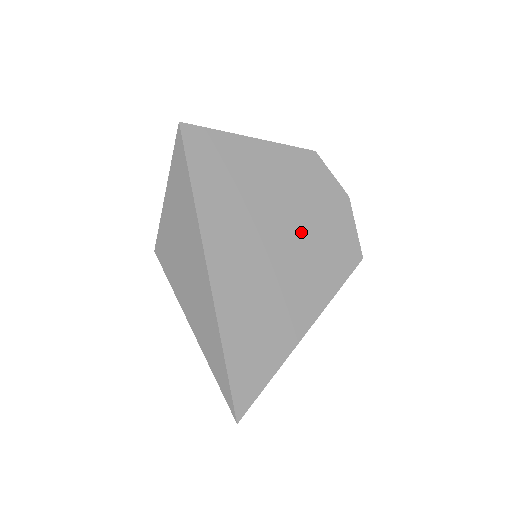
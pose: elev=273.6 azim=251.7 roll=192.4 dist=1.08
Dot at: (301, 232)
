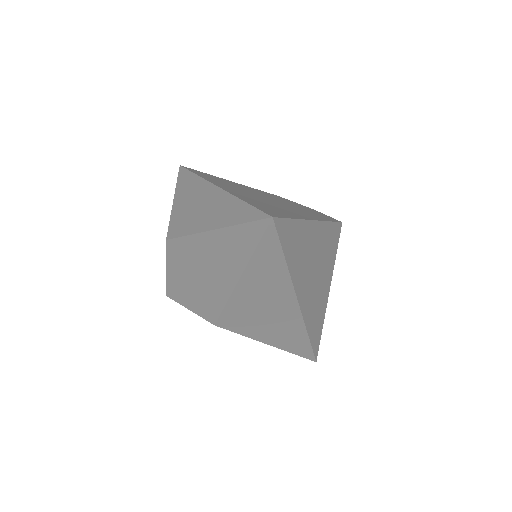
Dot at: (284, 203)
